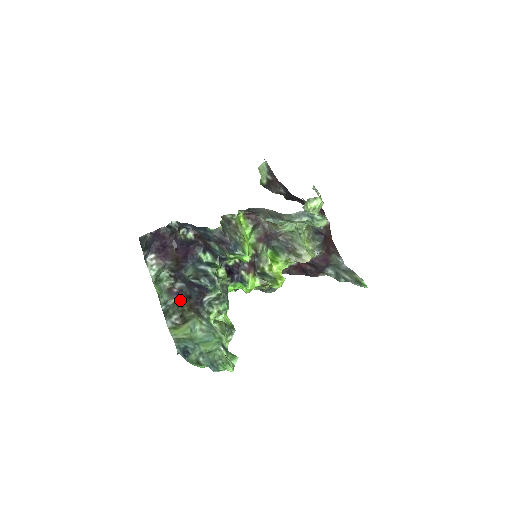
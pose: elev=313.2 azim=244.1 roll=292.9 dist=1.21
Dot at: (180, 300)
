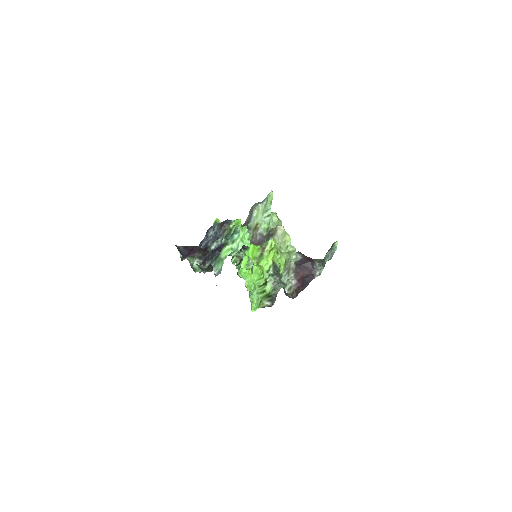
Dot at: (209, 265)
